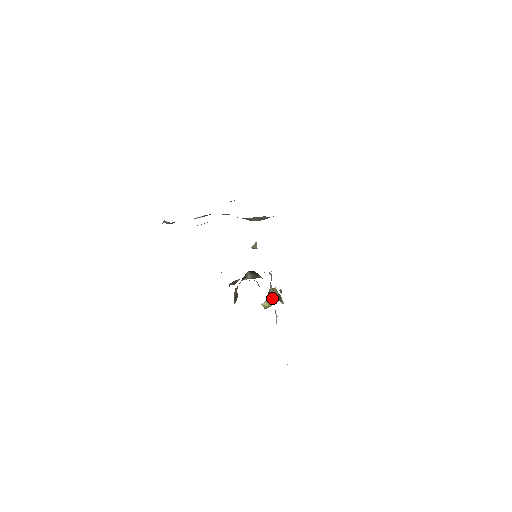
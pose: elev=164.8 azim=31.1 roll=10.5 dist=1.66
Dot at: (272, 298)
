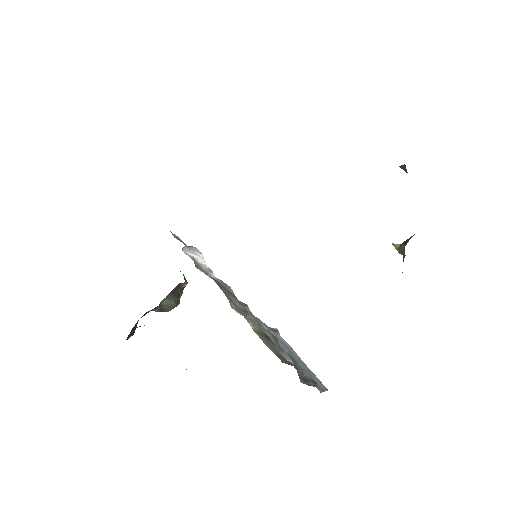
Dot at: (402, 252)
